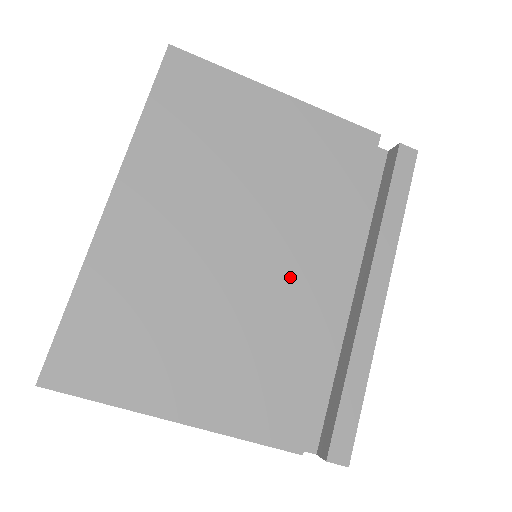
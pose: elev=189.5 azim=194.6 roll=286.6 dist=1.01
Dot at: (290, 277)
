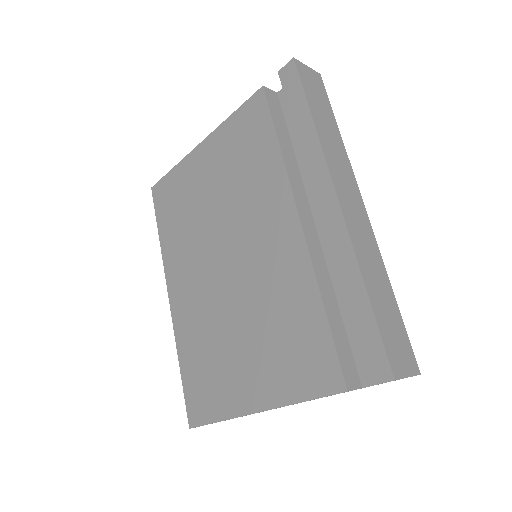
Dot at: (264, 255)
